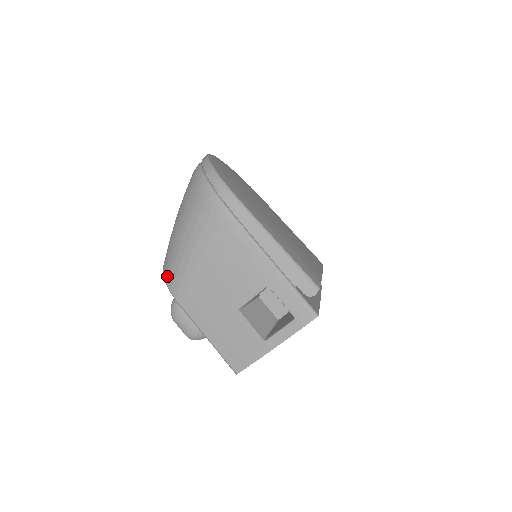
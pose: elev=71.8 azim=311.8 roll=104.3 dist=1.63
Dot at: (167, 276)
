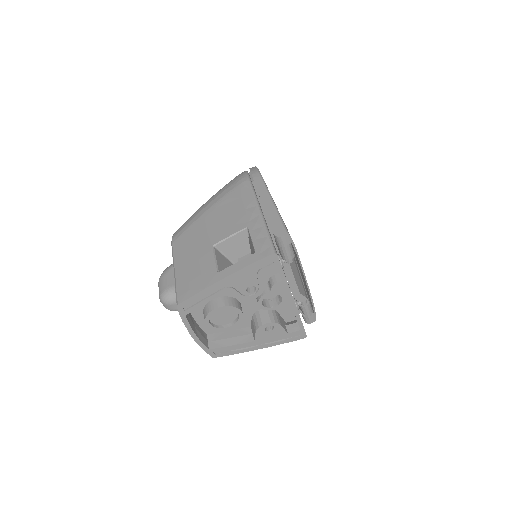
Dot at: occluded
